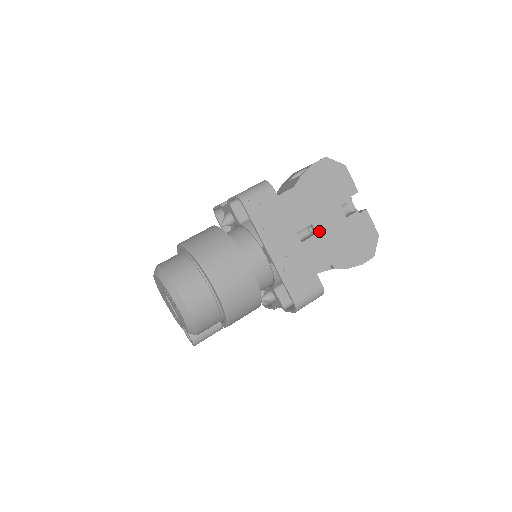
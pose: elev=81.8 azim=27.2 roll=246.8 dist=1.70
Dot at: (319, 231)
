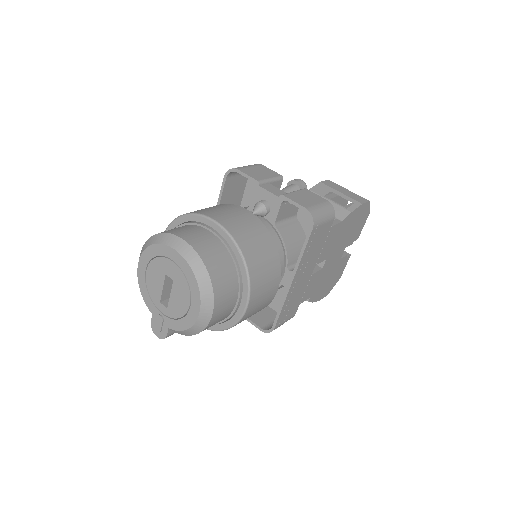
Dot at: (324, 267)
